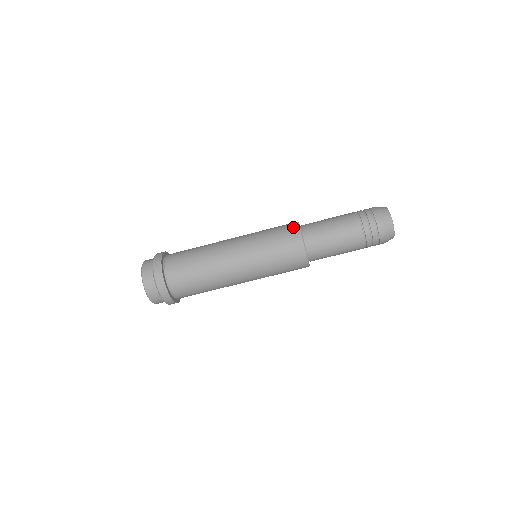
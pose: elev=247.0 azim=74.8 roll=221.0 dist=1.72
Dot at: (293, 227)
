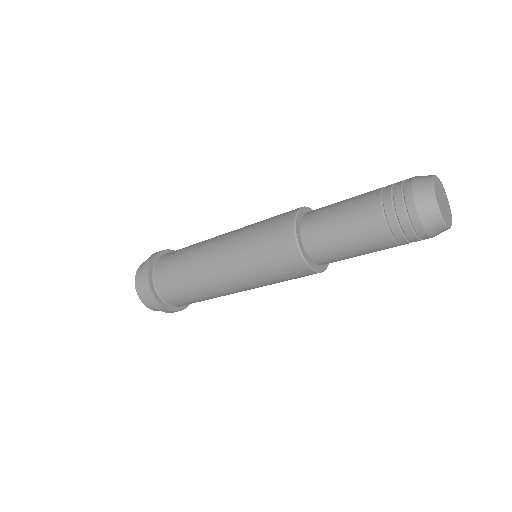
Dot at: (290, 249)
